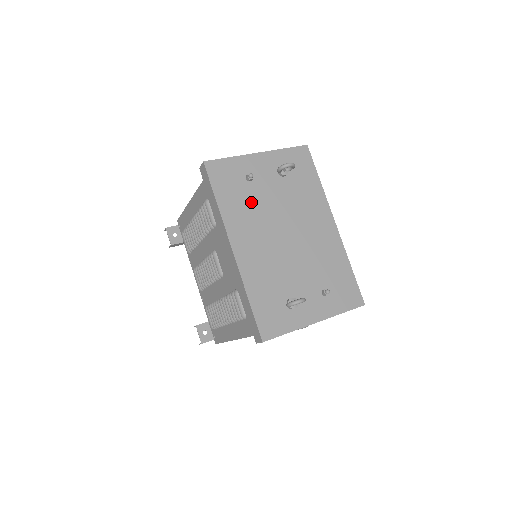
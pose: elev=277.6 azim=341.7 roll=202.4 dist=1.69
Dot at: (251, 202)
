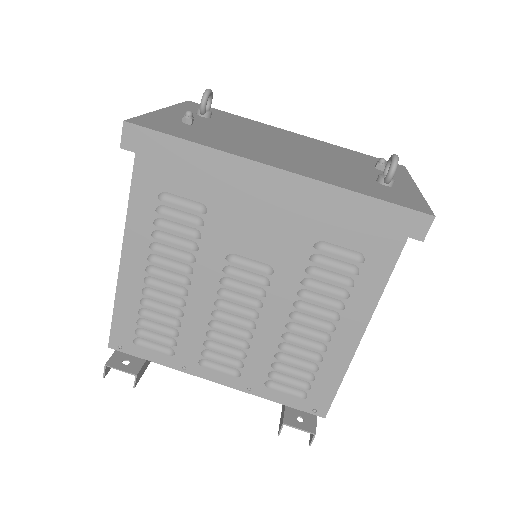
Dot at: (221, 136)
